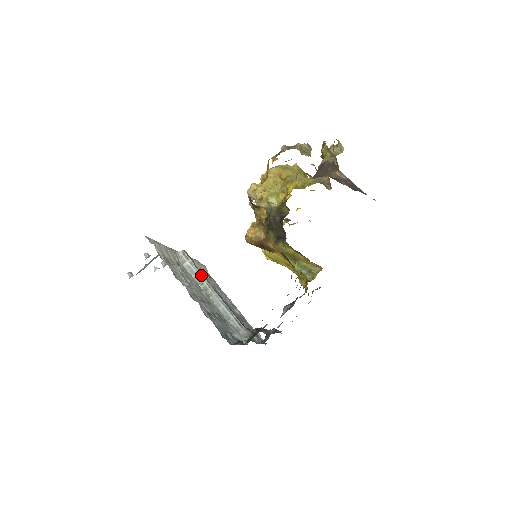
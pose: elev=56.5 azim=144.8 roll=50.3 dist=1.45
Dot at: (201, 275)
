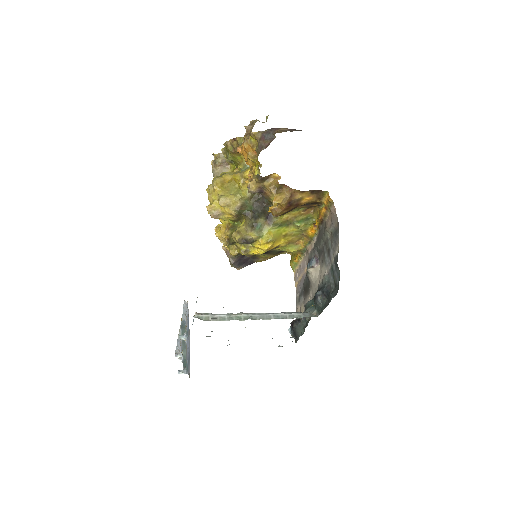
Dot at: (231, 314)
